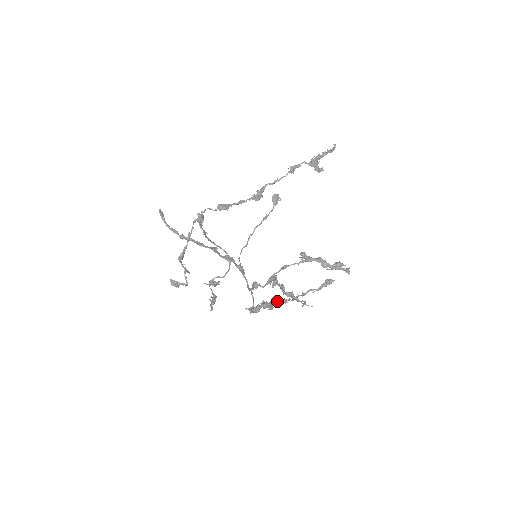
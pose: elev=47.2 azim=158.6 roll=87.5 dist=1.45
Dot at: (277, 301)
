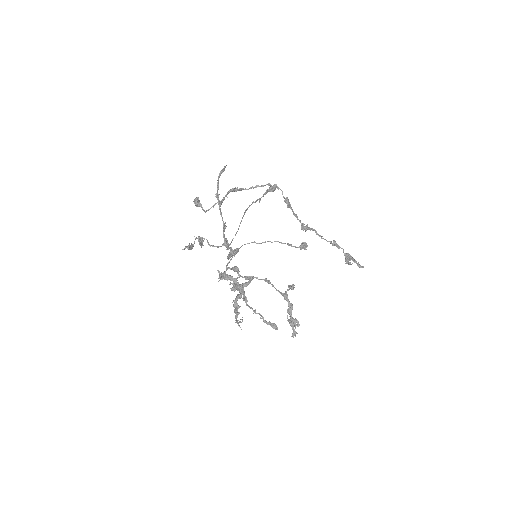
Dot at: (243, 290)
